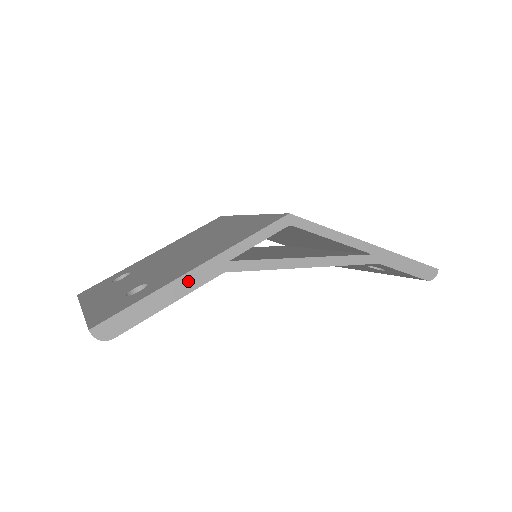
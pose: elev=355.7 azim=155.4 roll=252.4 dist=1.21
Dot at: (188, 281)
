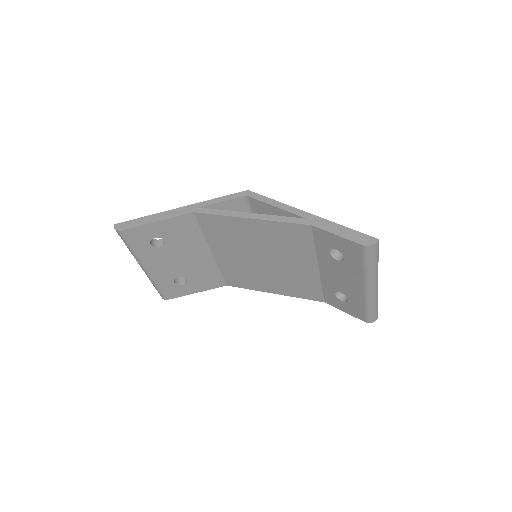
Dot at: (172, 213)
